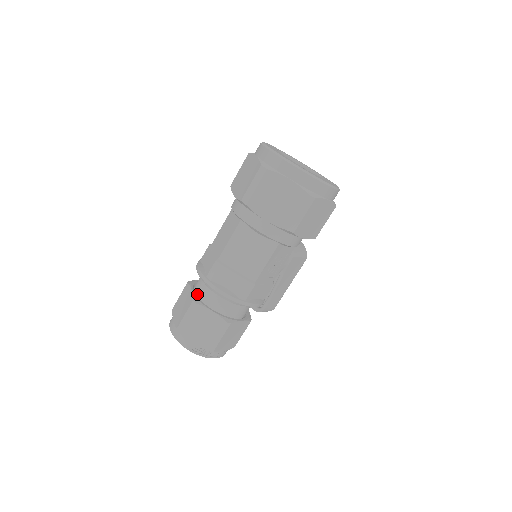
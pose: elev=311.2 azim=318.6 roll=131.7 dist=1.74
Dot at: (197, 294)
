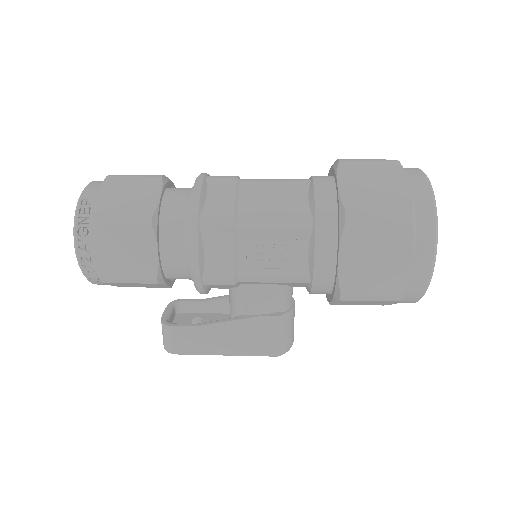
Dot at: occluded
